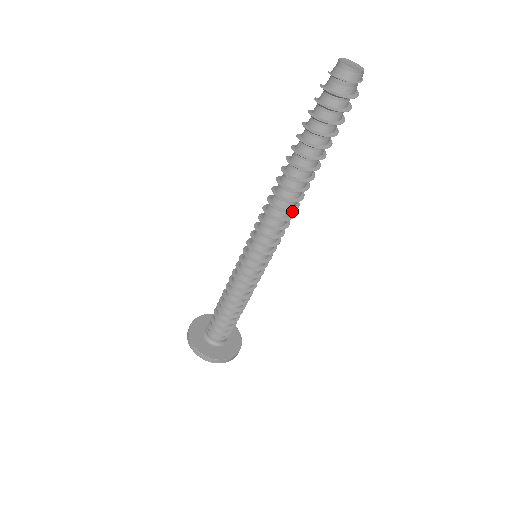
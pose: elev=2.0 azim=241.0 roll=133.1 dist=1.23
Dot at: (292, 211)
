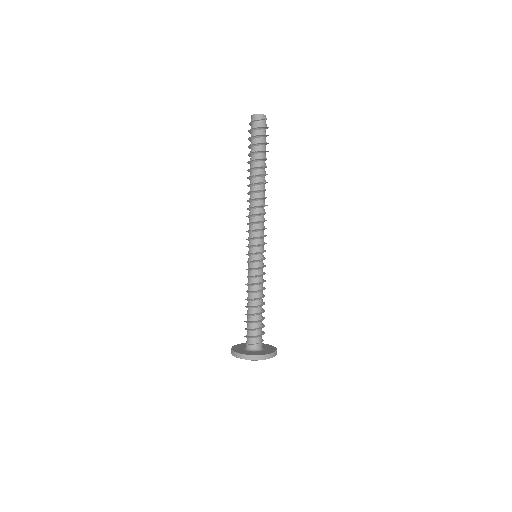
Dot at: (262, 206)
